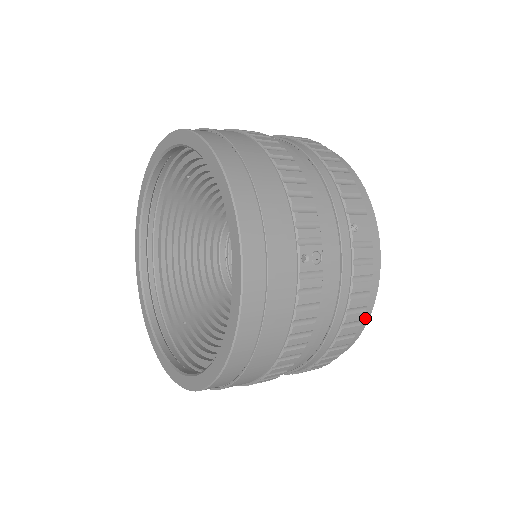
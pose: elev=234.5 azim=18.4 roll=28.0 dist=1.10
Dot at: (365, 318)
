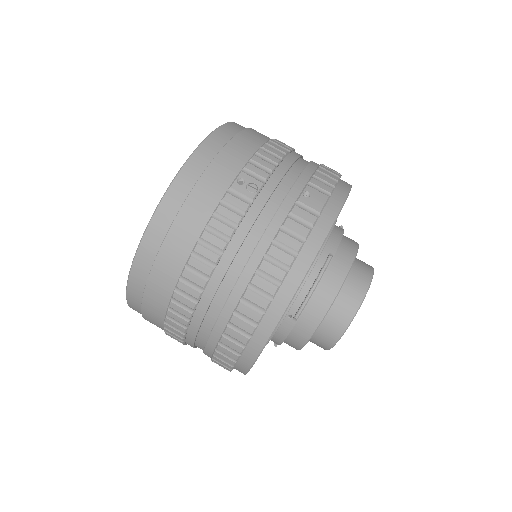
Dot at: (290, 289)
